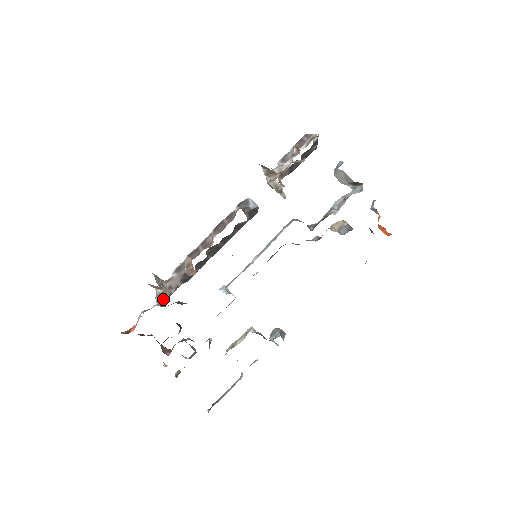
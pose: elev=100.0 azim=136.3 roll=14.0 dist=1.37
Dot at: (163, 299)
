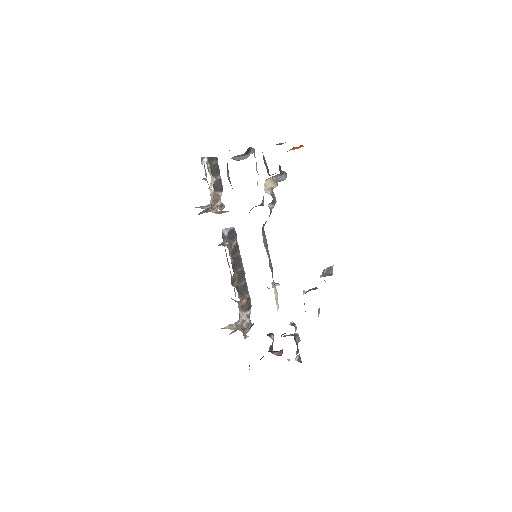
Dot at: (248, 330)
